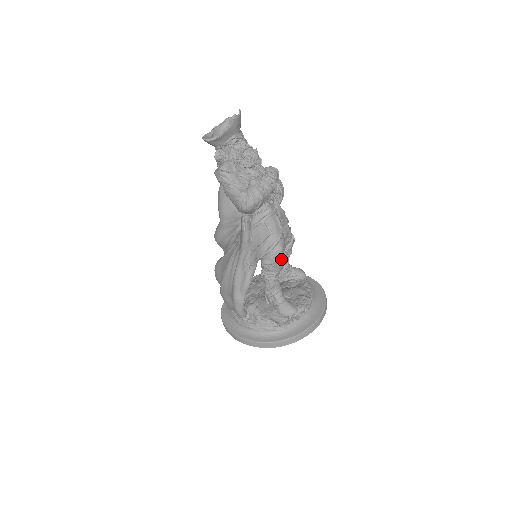
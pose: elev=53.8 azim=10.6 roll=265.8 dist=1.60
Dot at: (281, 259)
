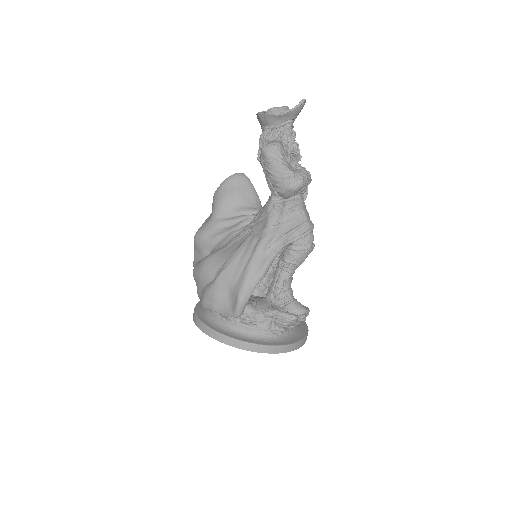
Dot at: (312, 247)
